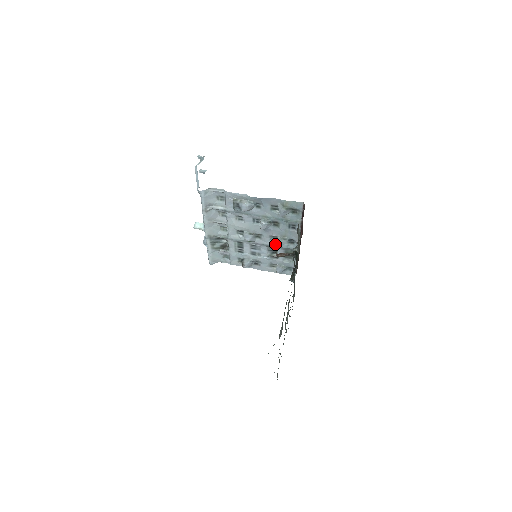
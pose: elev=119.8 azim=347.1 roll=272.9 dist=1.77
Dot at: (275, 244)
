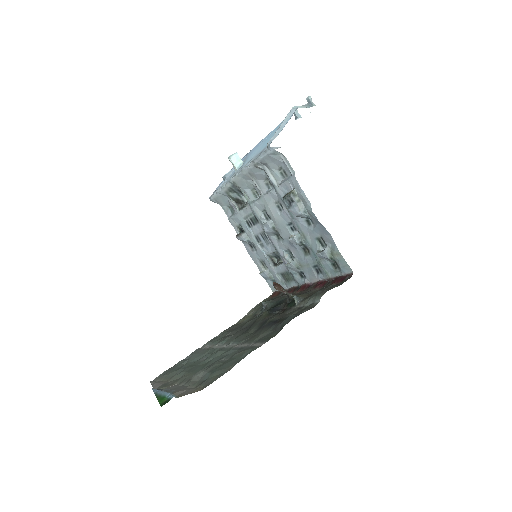
Dot at: (285, 259)
